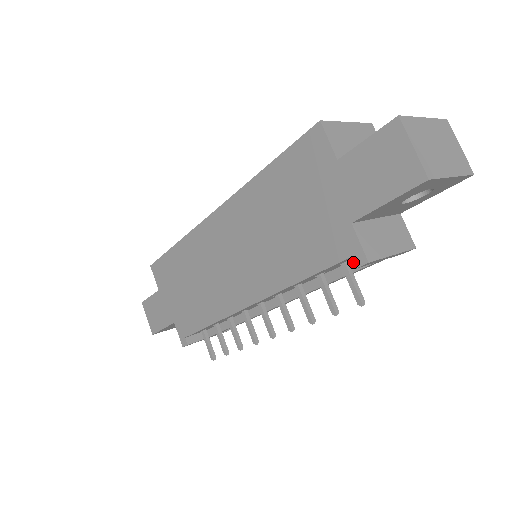
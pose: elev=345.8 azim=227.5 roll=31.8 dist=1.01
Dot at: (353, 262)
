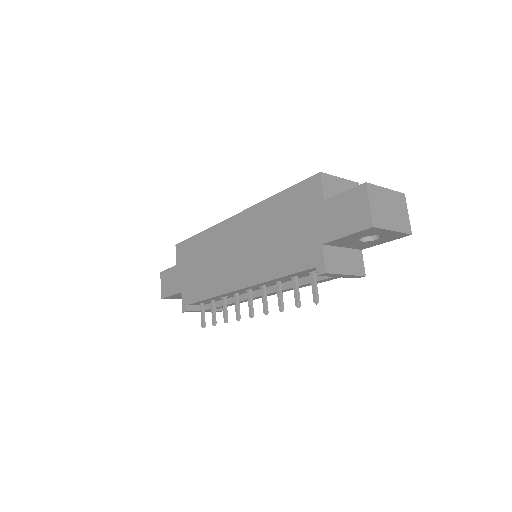
Dot at: (317, 271)
